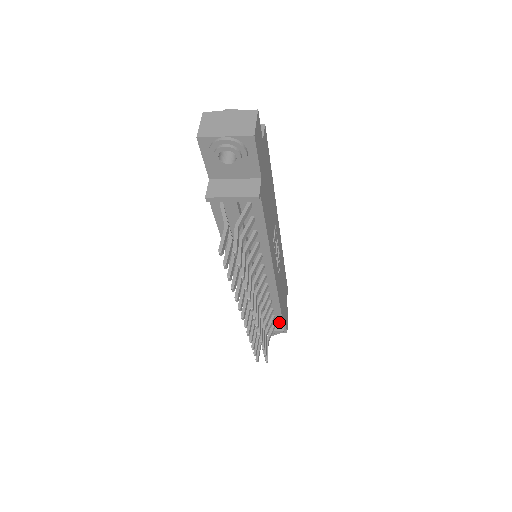
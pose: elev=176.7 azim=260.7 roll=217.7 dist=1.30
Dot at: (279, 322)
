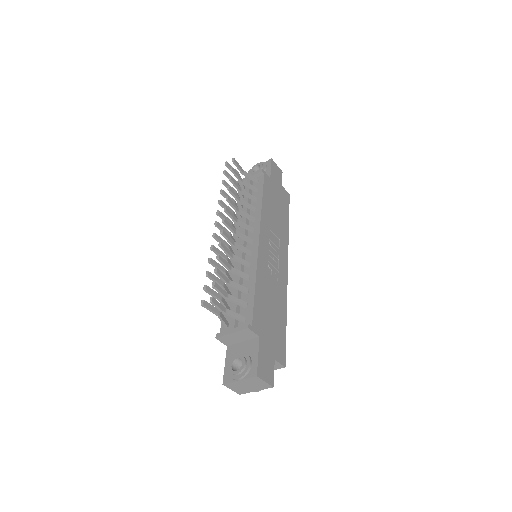
Dot at: (249, 317)
